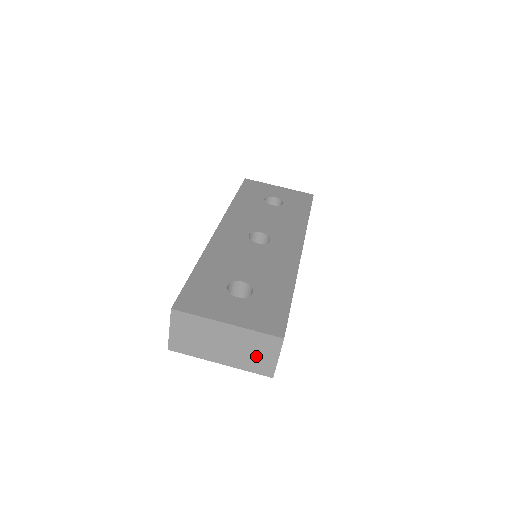
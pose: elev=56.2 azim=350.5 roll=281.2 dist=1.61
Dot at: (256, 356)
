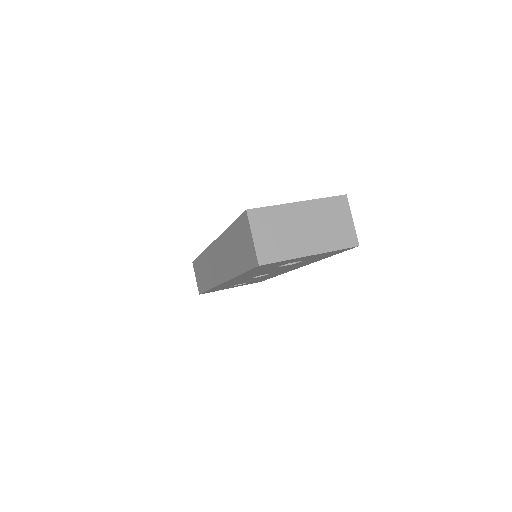
Dot at: (335, 227)
